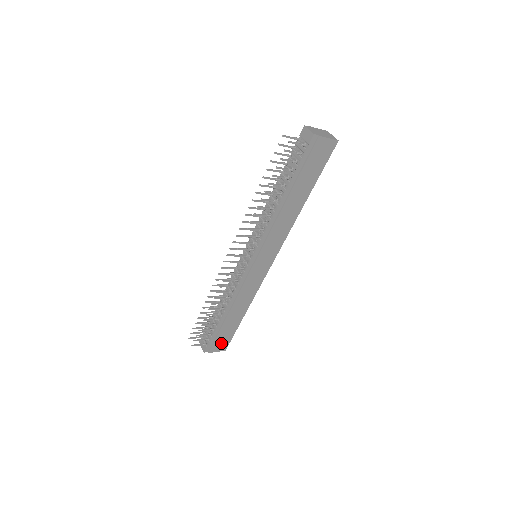
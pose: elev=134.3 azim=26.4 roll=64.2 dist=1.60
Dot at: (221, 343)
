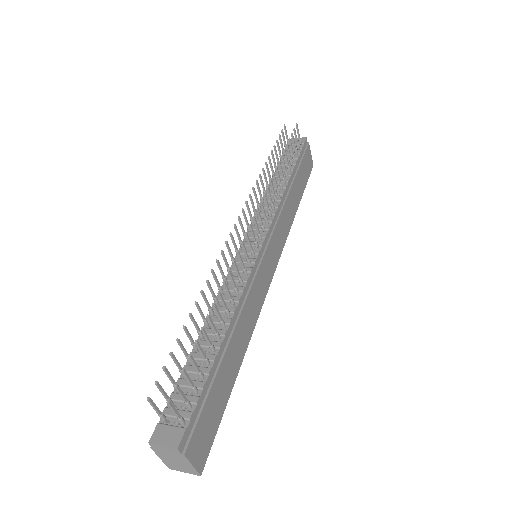
Dot at: (203, 435)
